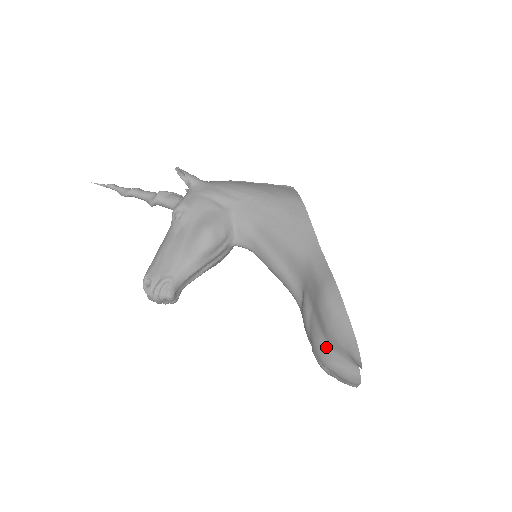
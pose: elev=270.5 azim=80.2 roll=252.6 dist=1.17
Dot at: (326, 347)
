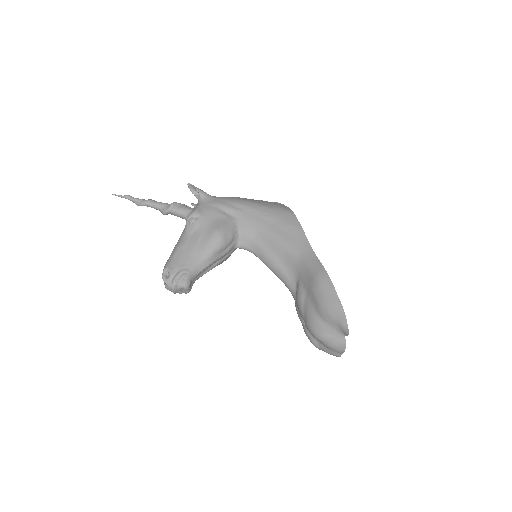
Dot at: (319, 322)
